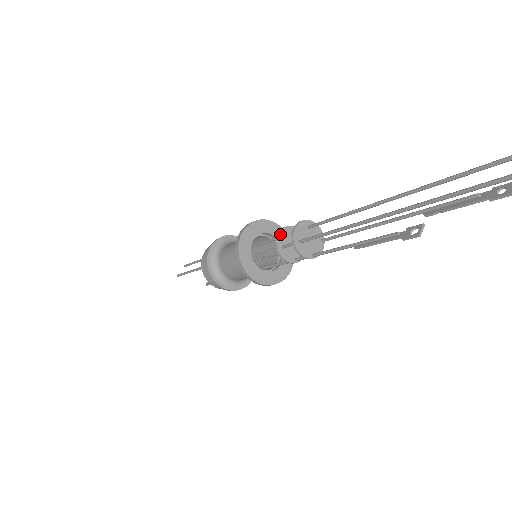
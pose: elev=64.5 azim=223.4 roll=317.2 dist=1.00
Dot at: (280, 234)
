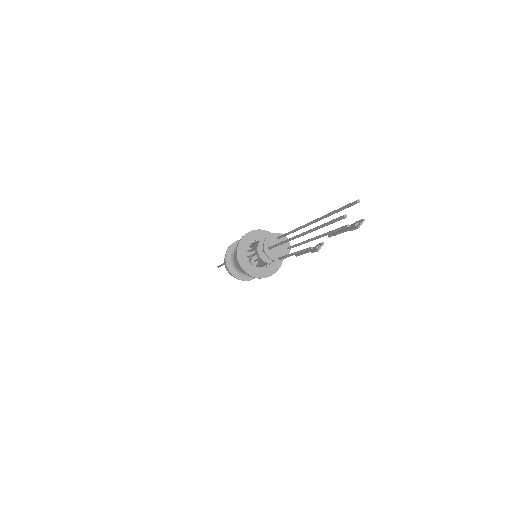
Dot at: (261, 242)
